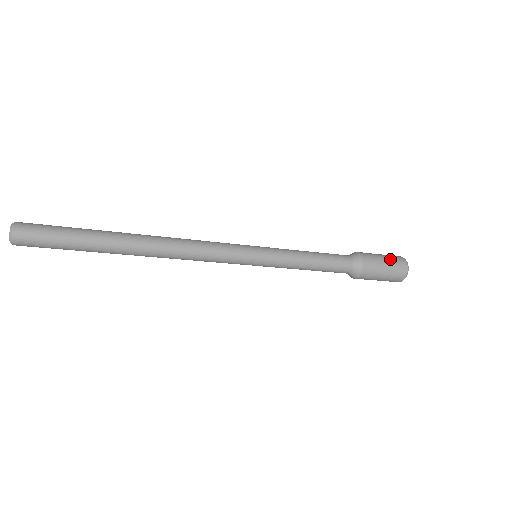
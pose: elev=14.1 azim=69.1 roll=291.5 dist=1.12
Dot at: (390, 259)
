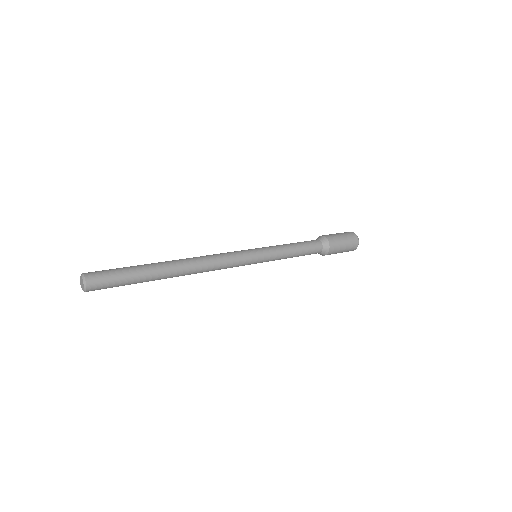
Dot at: (348, 242)
